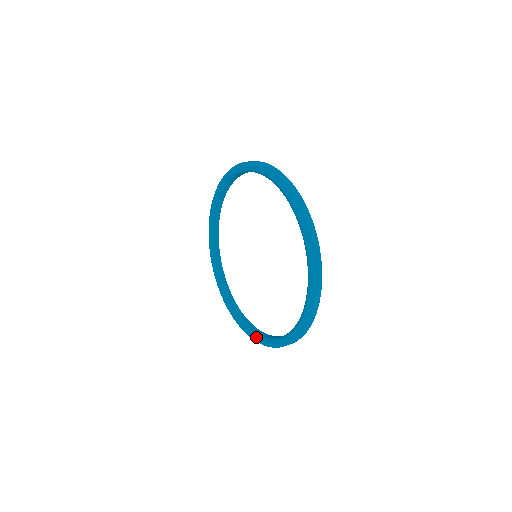
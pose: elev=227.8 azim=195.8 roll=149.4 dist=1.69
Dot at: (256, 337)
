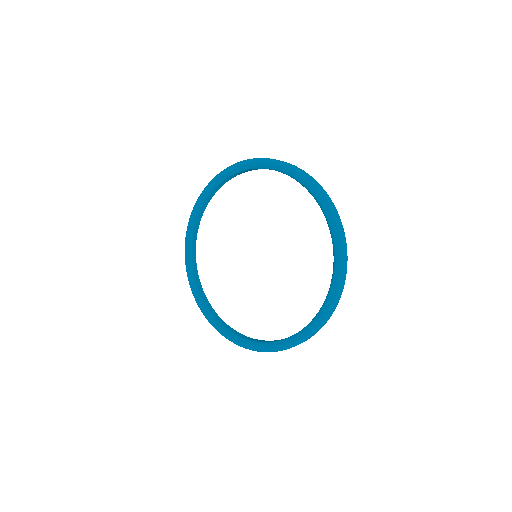
Dot at: (216, 324)
